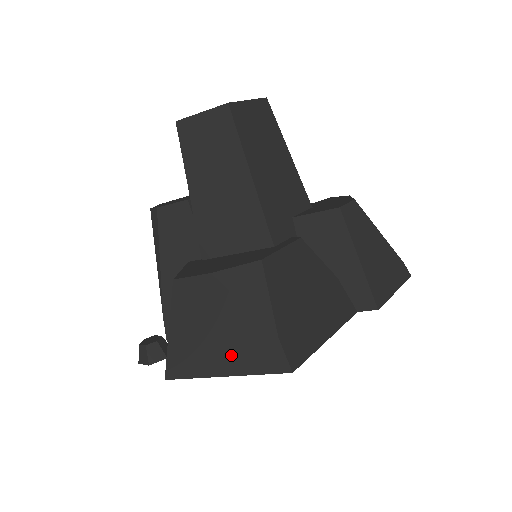
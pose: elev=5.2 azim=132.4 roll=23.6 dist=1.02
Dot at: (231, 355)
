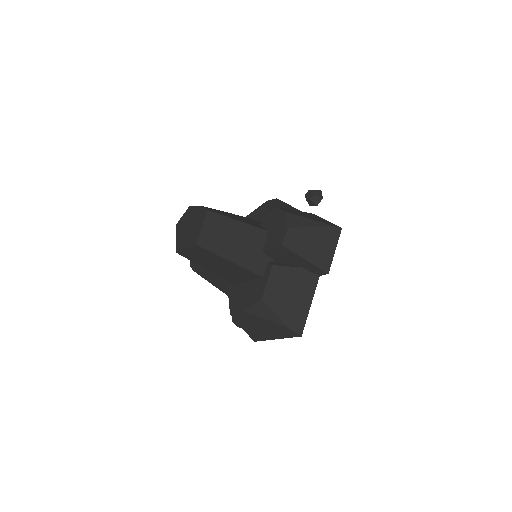
Dot at: (274, 334)
